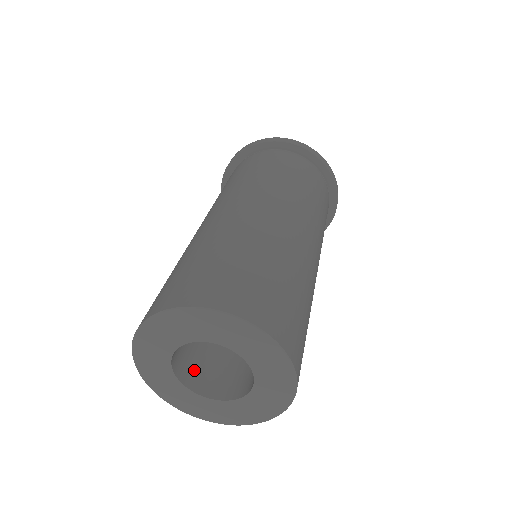
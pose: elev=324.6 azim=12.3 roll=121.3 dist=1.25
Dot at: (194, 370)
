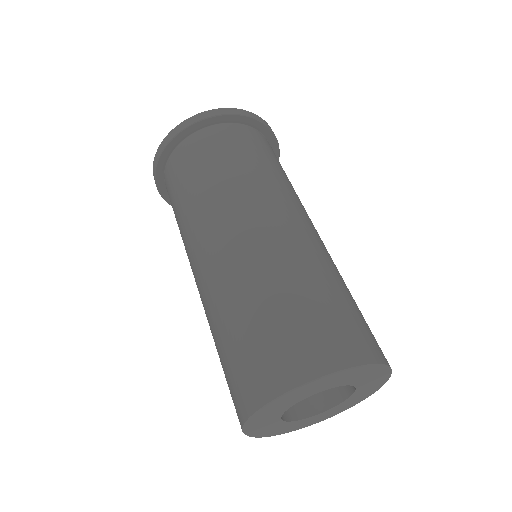
Dot at: occluded
